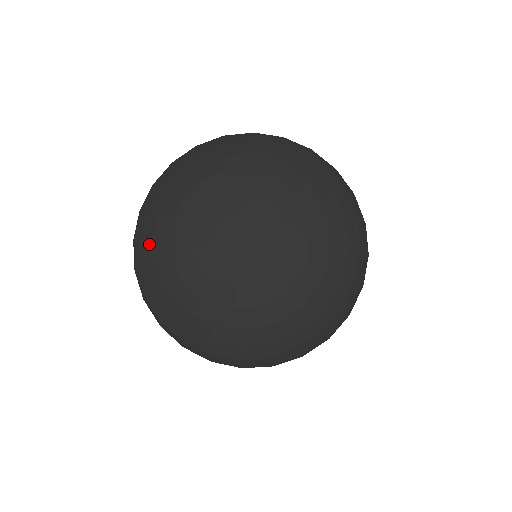
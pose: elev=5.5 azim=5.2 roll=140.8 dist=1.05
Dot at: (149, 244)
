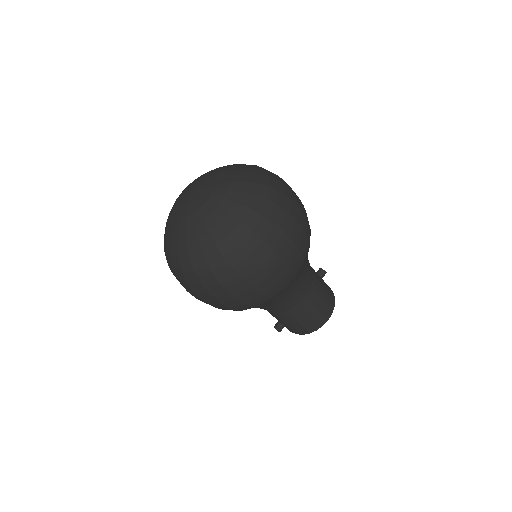
Dot at: occluded
